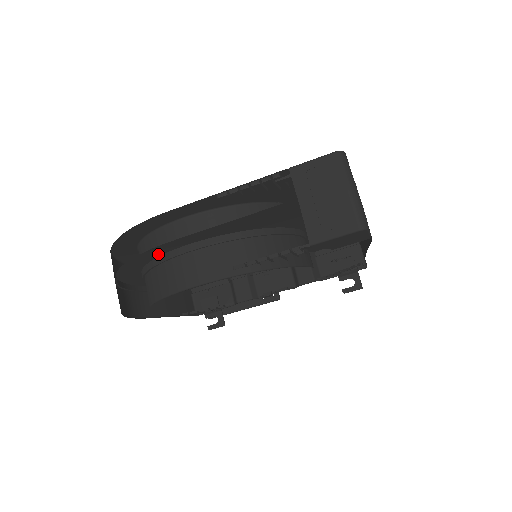
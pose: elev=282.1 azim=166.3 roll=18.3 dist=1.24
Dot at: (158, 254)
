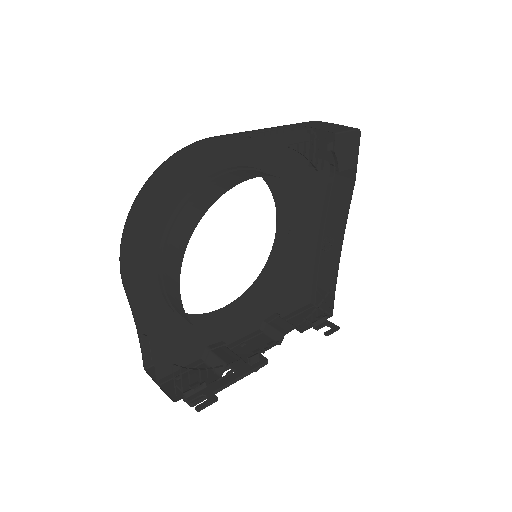
Dot at: (204, 173)
